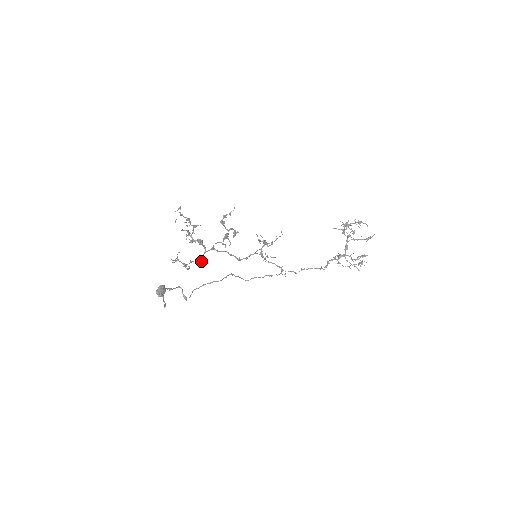
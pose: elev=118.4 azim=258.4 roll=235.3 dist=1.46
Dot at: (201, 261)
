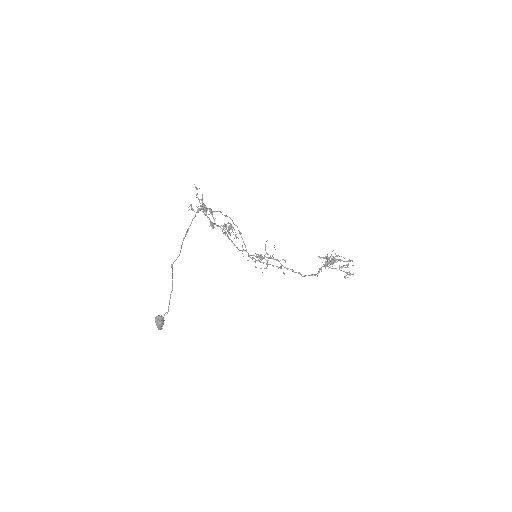
Dot at: (212, 225)
